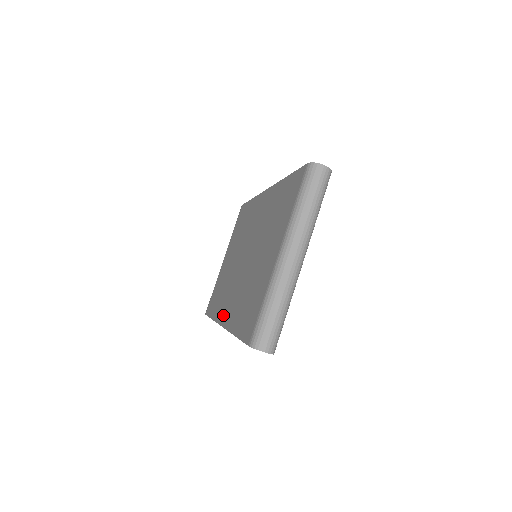
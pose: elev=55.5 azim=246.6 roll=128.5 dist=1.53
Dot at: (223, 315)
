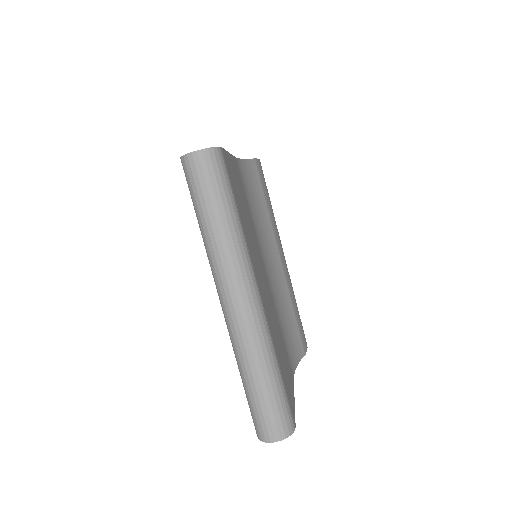
Dot at: occluded
